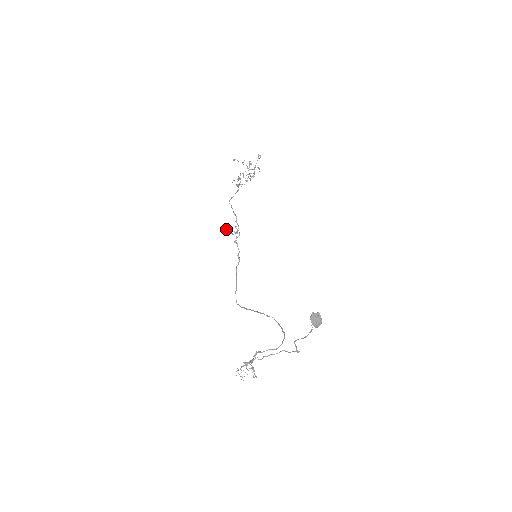
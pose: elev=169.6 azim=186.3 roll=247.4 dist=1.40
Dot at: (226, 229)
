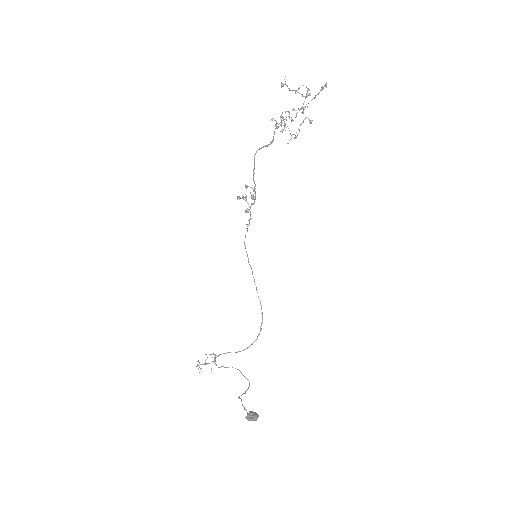
Dot at: (238, 198)
